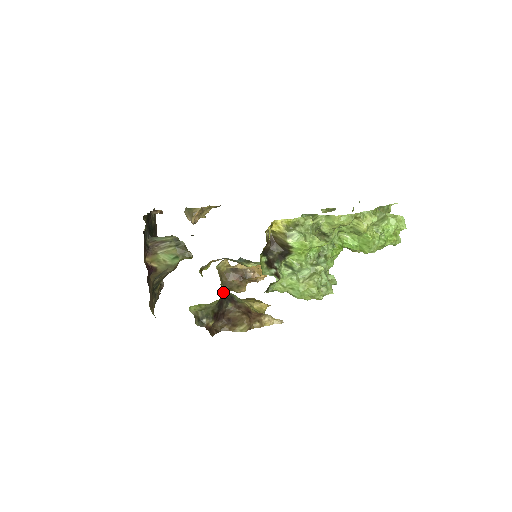
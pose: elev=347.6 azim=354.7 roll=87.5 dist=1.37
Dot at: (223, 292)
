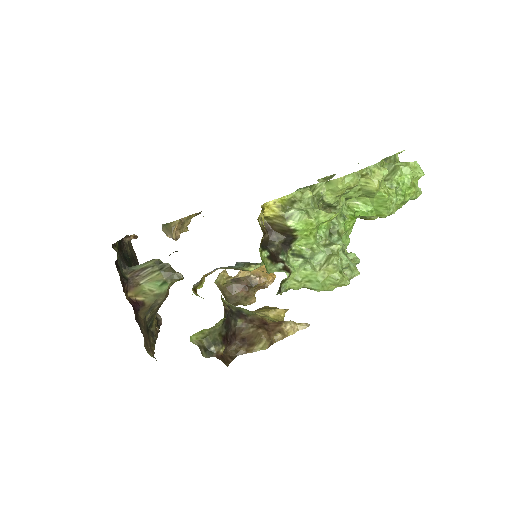
Dot at: (226, 308)
